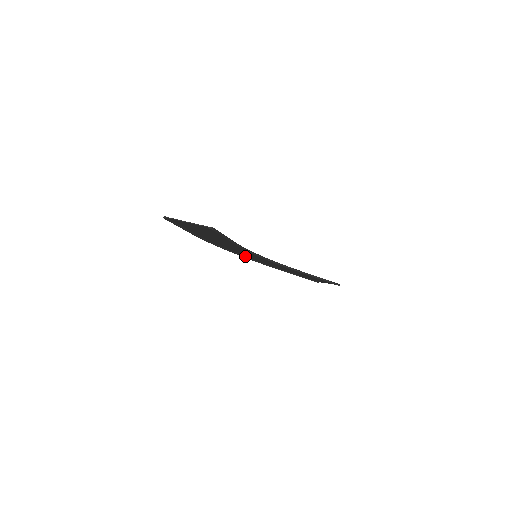
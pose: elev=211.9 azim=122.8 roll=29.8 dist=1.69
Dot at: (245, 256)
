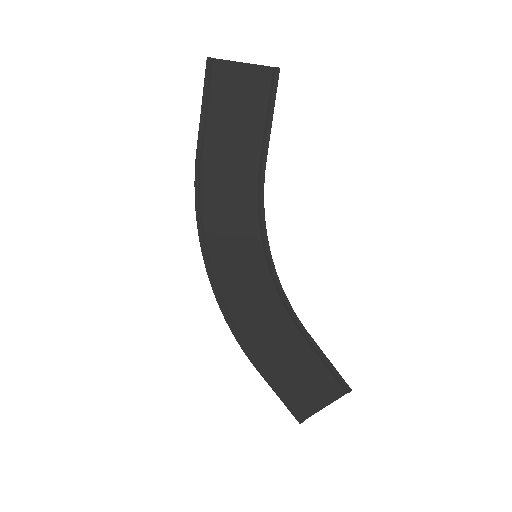
Dot at: (220, 290)
